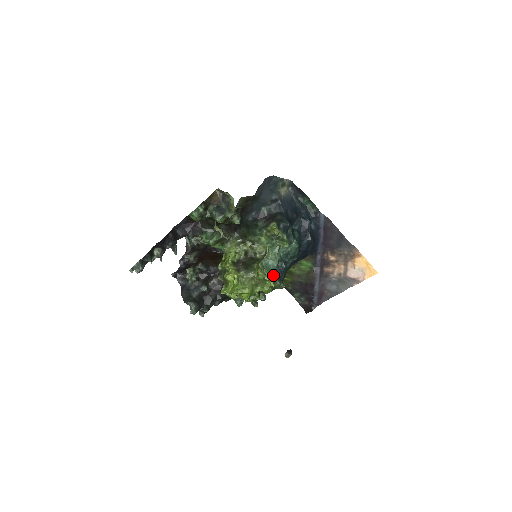
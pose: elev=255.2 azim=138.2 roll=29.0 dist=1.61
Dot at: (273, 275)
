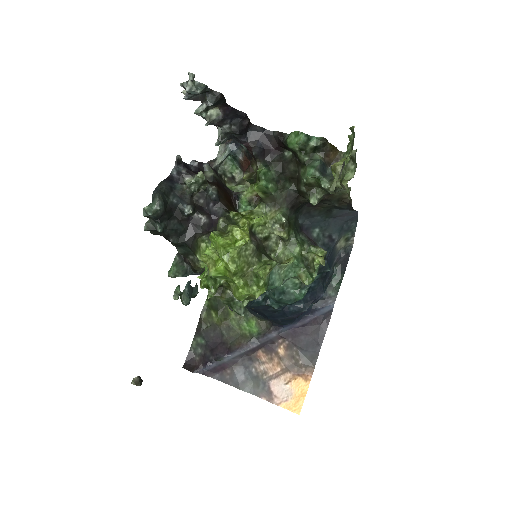
Dot at: occluded
